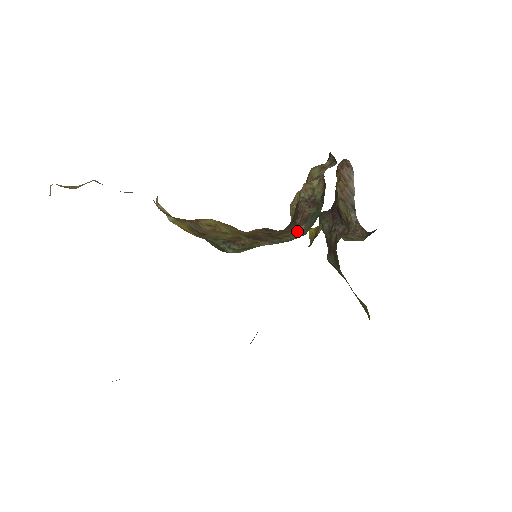
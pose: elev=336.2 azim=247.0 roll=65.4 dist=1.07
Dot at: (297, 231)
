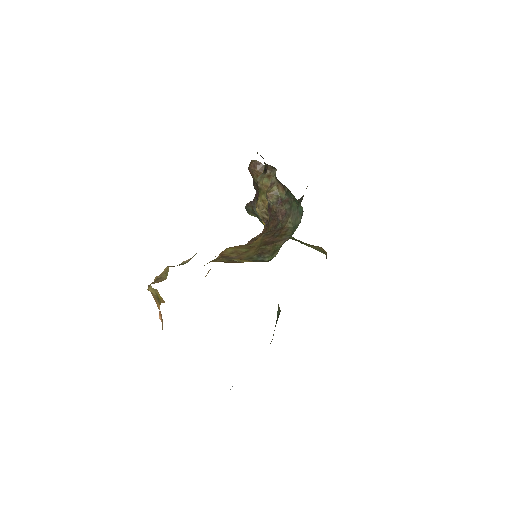
Dot at: (288, 224)
